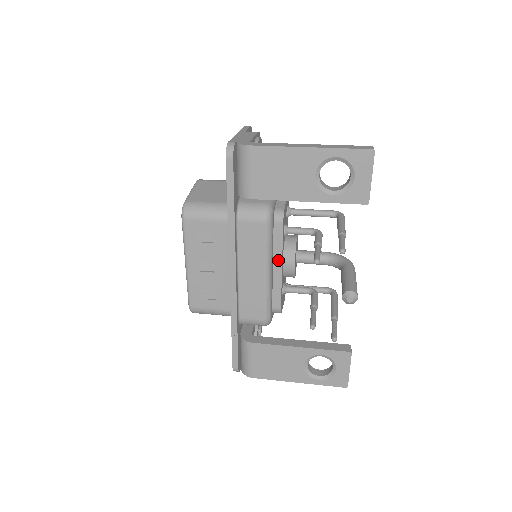
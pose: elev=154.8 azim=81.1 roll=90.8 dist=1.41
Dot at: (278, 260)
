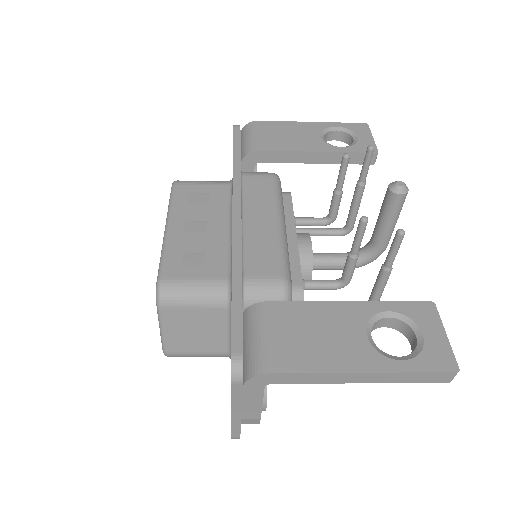
Dot at: (290, 228)
